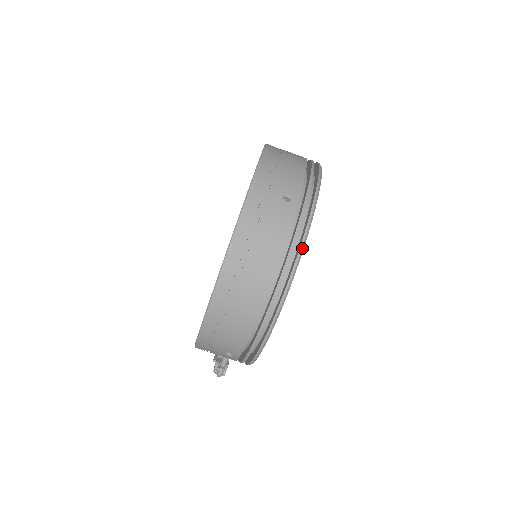
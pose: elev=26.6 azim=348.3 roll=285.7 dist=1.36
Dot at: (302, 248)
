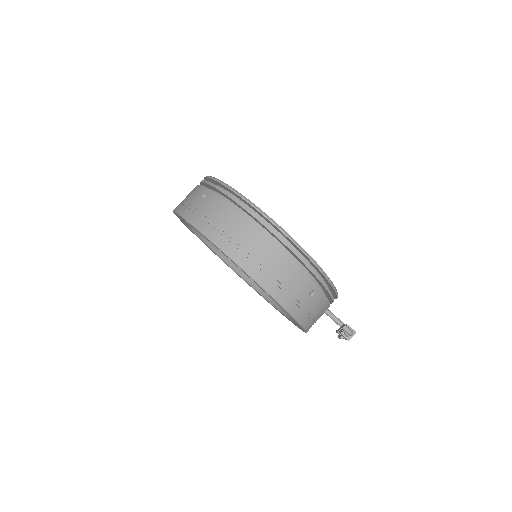
Dot at: (240, 195)
